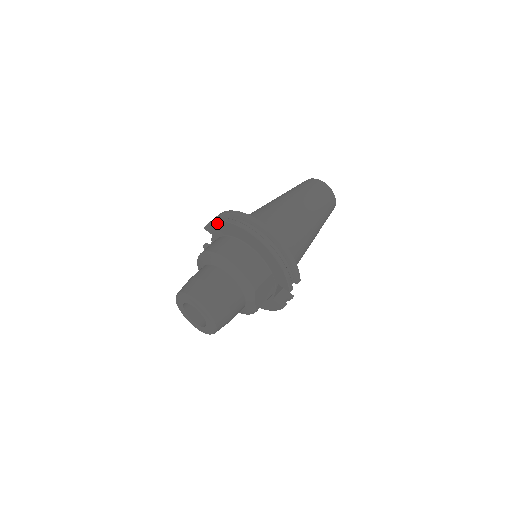
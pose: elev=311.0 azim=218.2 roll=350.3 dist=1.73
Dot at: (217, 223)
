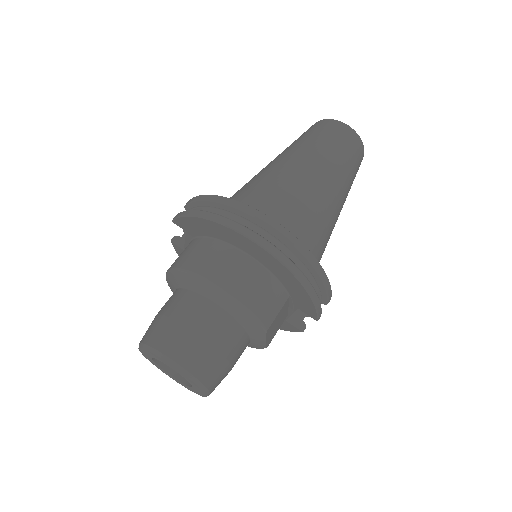
Dot at: (195, 219)
